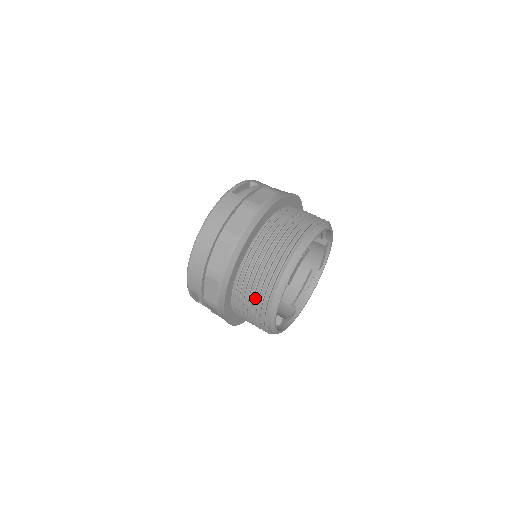
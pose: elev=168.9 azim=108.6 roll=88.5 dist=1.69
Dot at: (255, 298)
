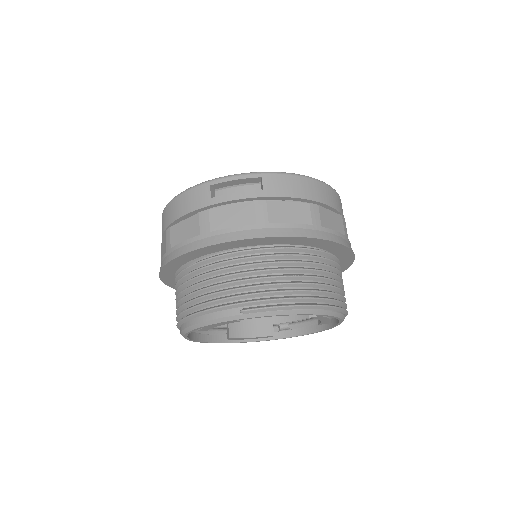
Dot at: occluded
